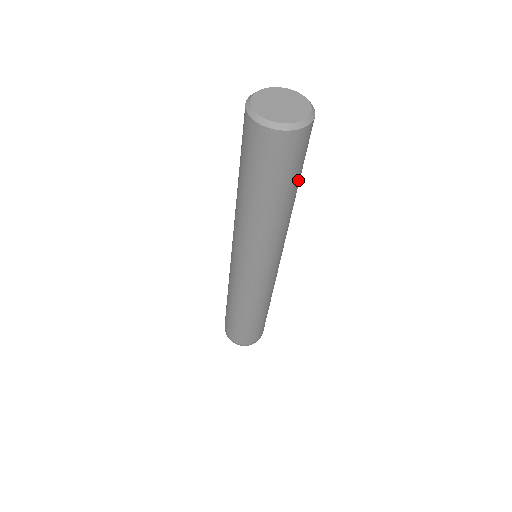
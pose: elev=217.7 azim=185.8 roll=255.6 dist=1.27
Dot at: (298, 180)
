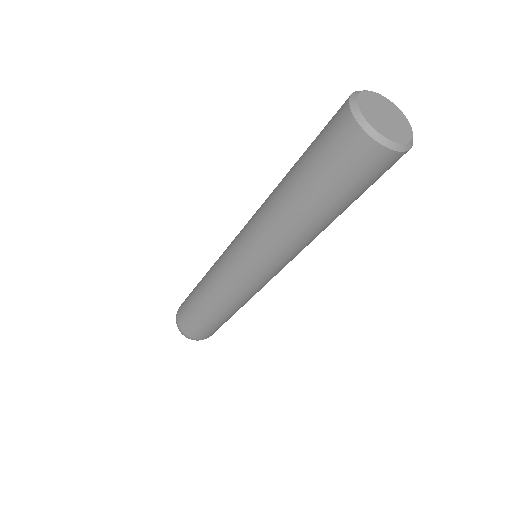
Dot at: (342, 204)
